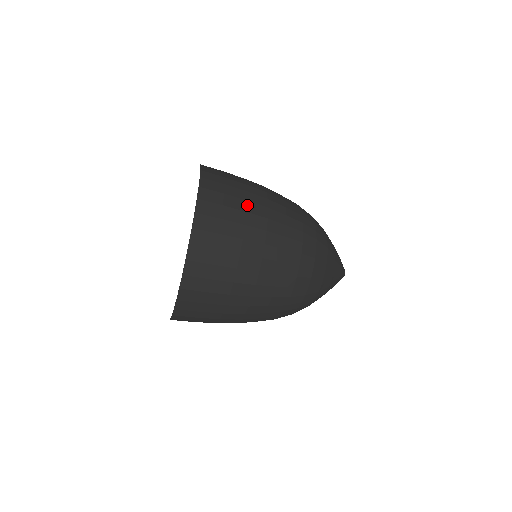
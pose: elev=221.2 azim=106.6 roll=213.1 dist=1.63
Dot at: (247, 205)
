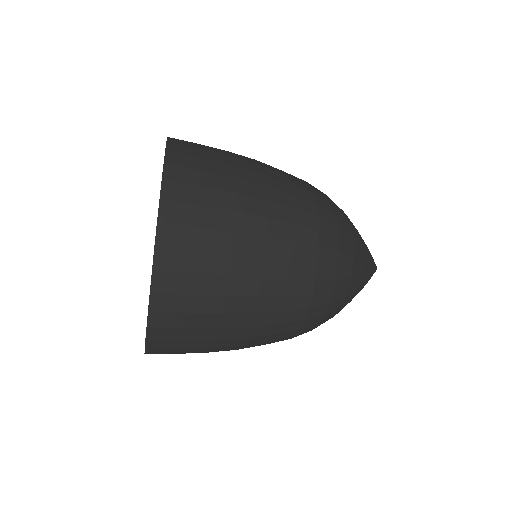
Dot at: occluded
